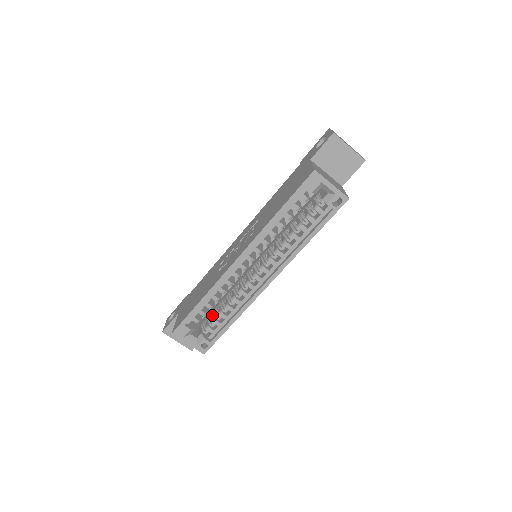
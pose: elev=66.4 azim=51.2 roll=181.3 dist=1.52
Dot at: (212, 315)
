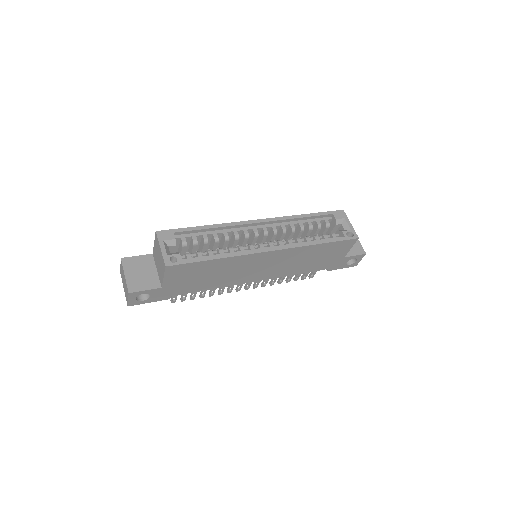
Dot at: occluded
